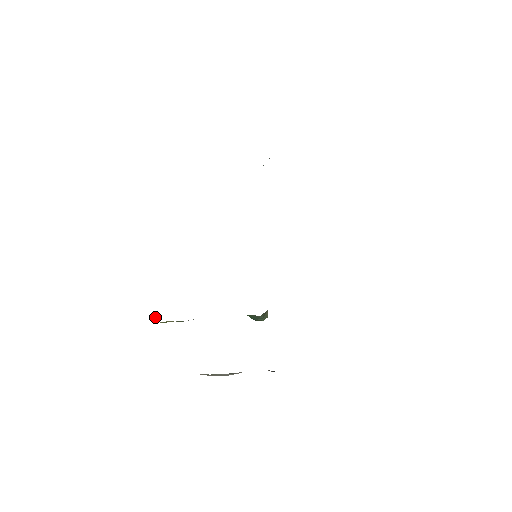
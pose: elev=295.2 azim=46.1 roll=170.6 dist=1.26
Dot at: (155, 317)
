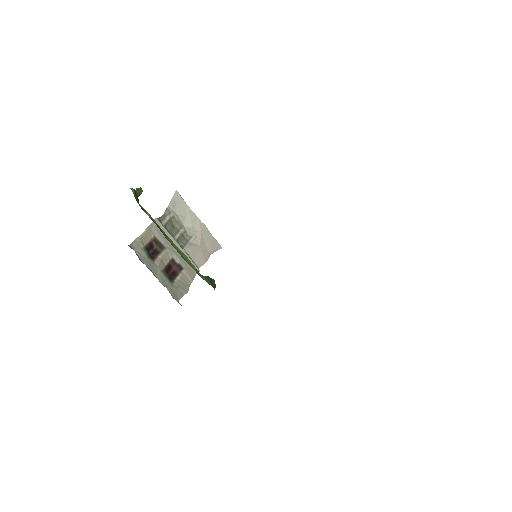
Dot at: occluded
